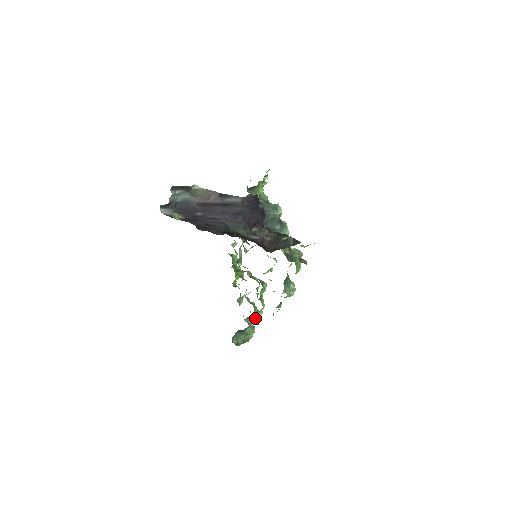
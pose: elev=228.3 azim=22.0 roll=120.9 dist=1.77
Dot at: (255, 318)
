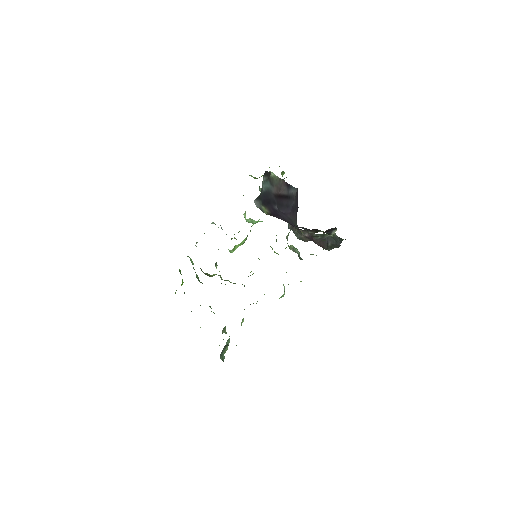
Dot at: (225, 328)
